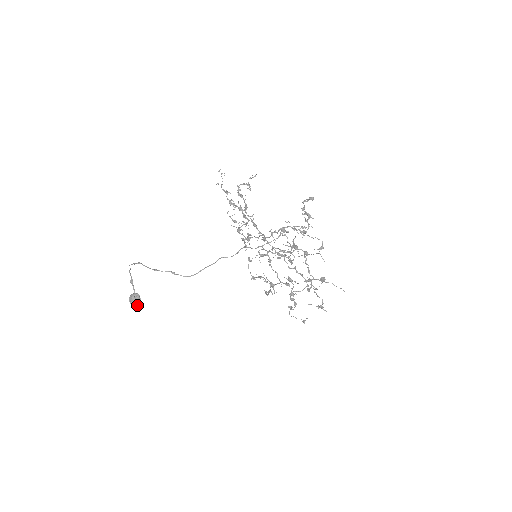
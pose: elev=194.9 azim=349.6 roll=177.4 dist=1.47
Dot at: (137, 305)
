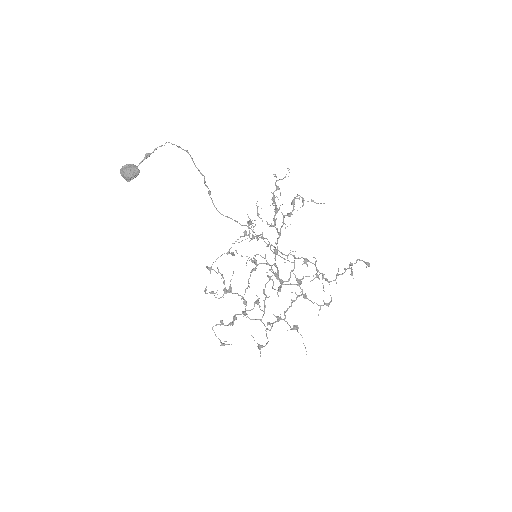
Dot at: (127, 178)
